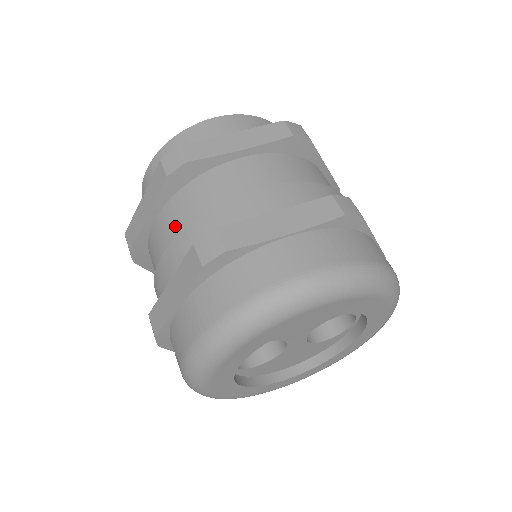
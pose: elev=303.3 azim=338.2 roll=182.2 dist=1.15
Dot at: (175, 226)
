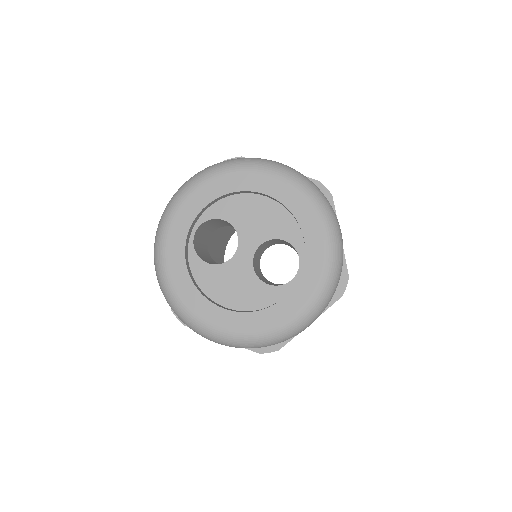
Dot at: occluded
